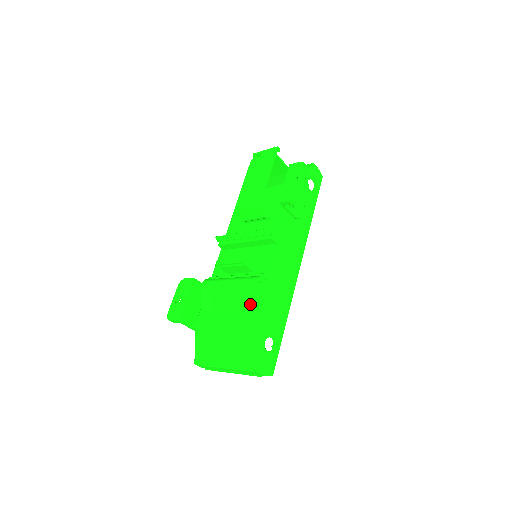
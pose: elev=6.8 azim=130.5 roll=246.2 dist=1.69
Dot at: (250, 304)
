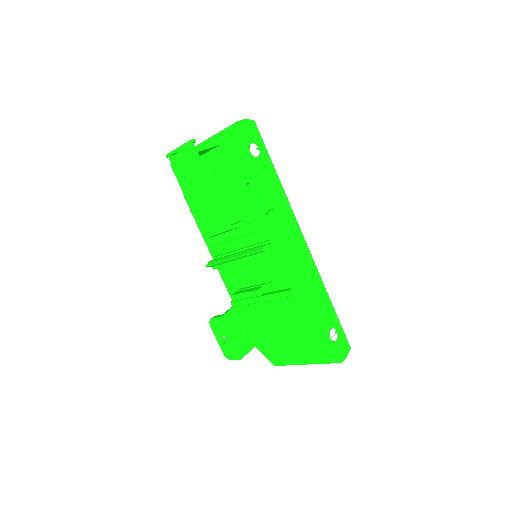
Dot at: (296, 321)
